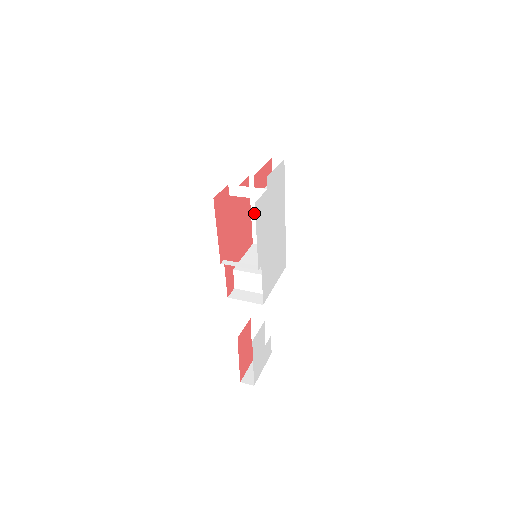
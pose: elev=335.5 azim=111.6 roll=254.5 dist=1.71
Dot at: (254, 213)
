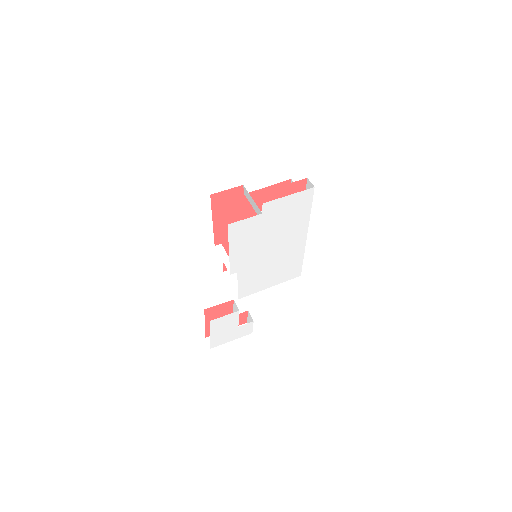
Dot at: occluded
